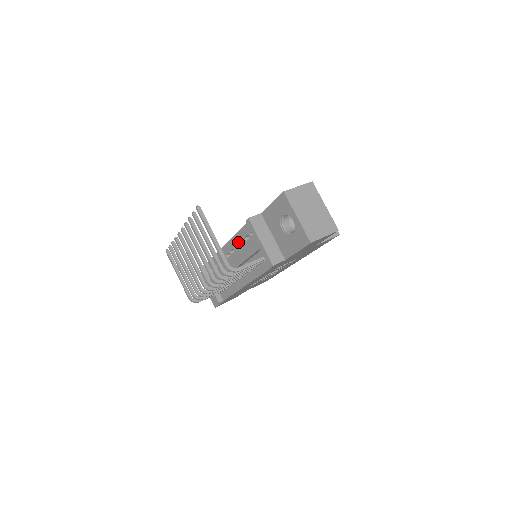
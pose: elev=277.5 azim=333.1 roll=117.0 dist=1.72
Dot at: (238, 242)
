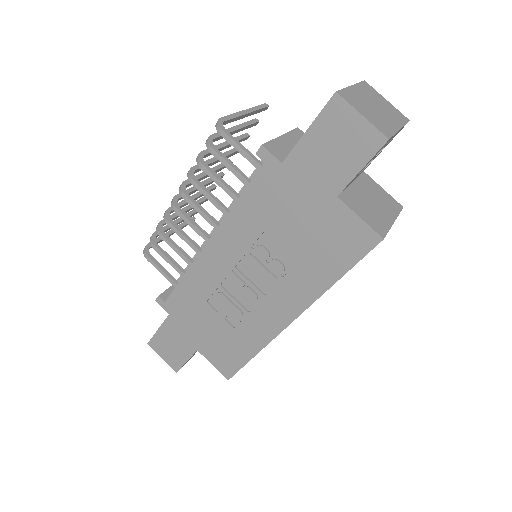
Dot at: occluded
